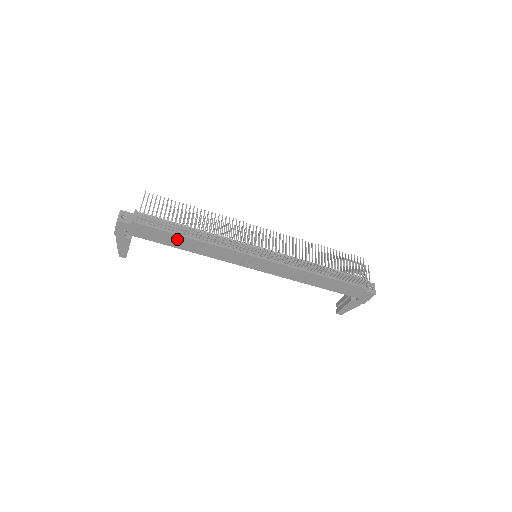
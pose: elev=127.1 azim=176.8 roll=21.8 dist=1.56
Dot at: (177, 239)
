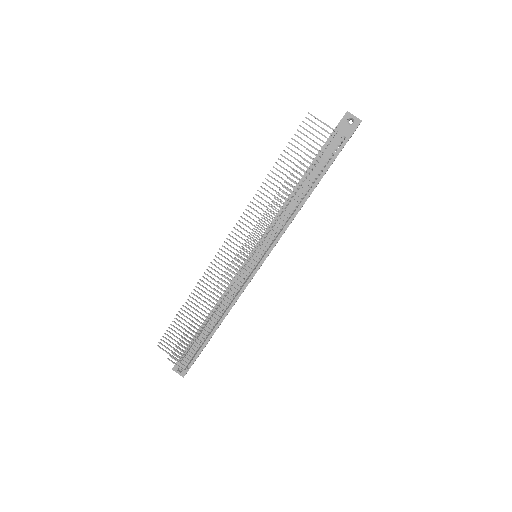
Dot at: occluded
